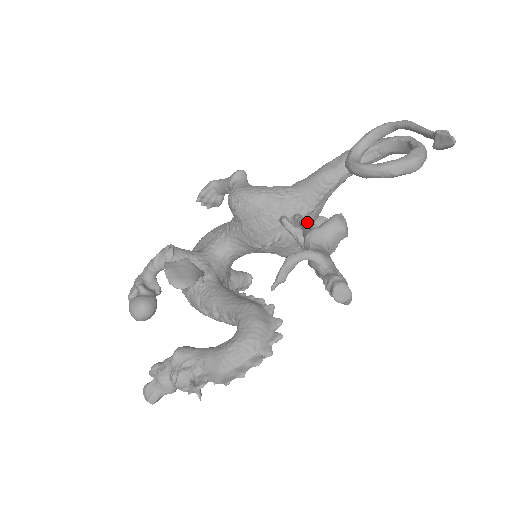
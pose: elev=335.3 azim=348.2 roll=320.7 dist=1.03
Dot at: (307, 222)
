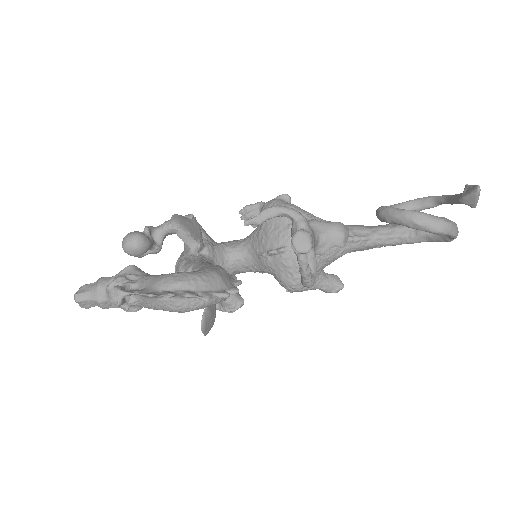
Dot at: occluded
